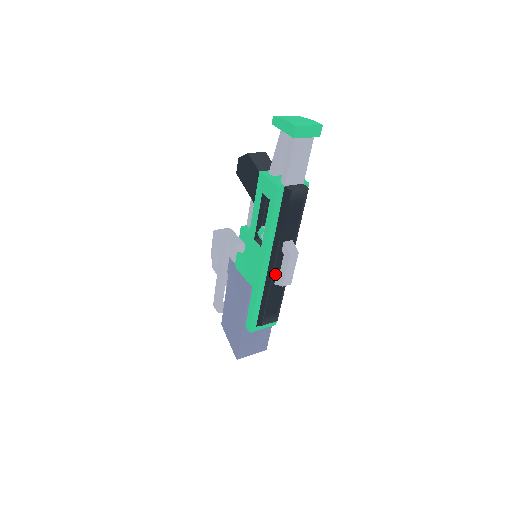
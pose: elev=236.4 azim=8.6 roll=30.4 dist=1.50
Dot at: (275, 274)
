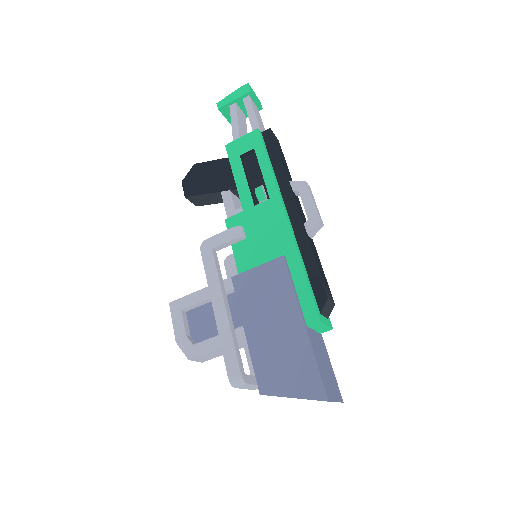
Dot at: (301, 220)
